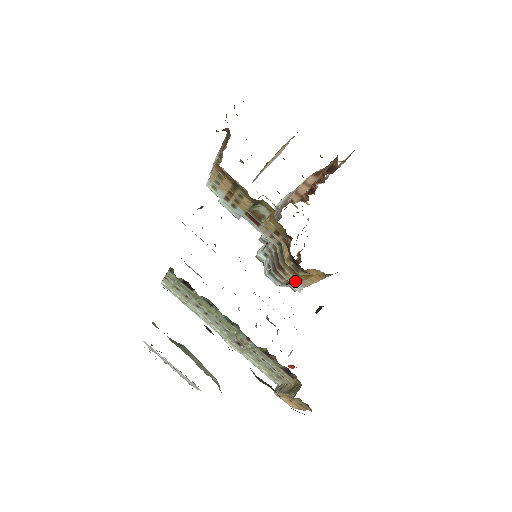
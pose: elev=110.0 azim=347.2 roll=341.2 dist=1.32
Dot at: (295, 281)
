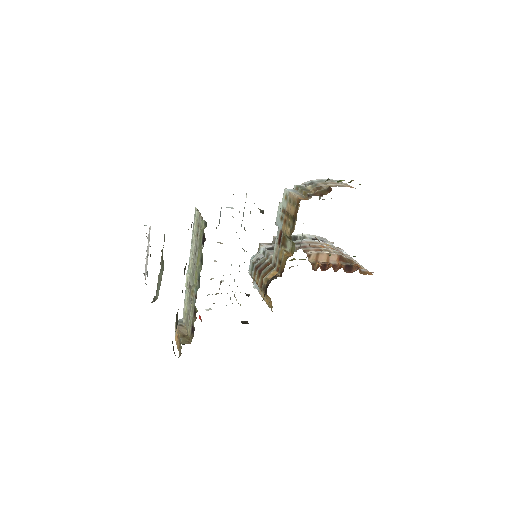
Dot at: occluded
